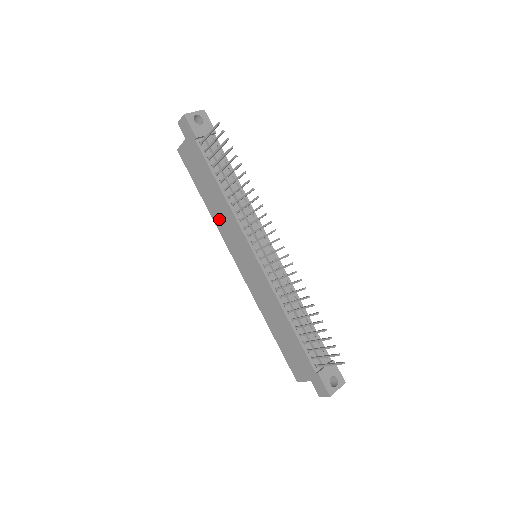
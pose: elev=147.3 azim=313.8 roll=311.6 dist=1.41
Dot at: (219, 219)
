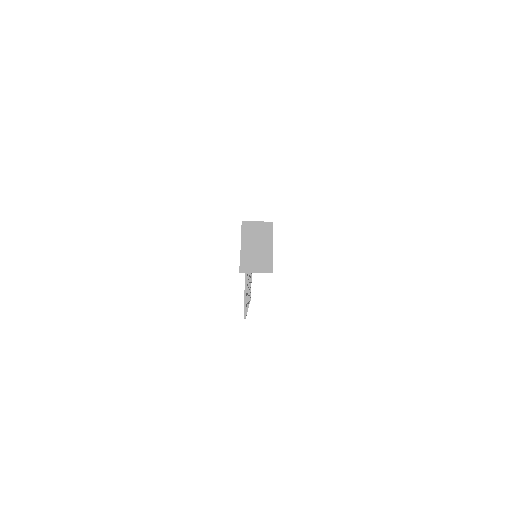
Dot at: occluded
